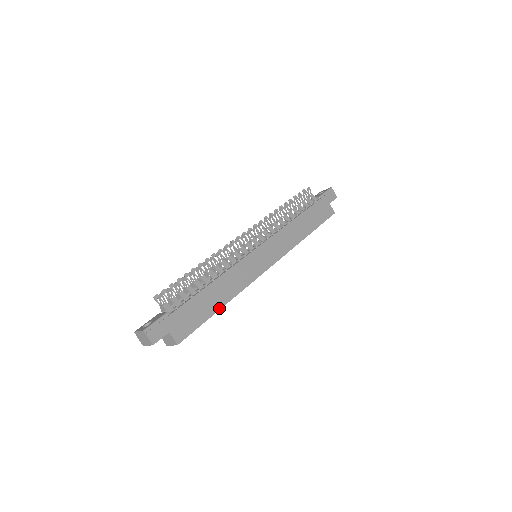
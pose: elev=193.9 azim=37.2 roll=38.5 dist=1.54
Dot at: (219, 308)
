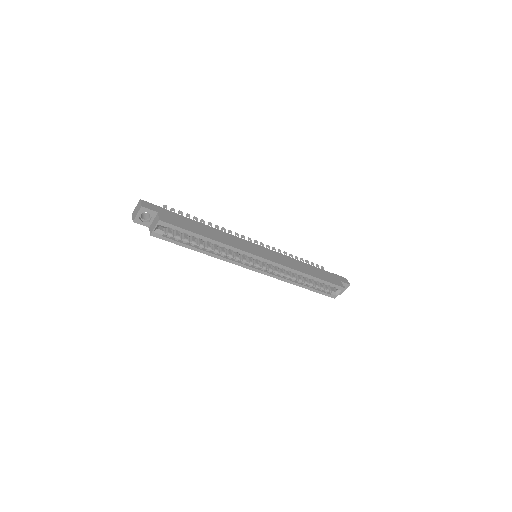
Dot at: (206, 236)
